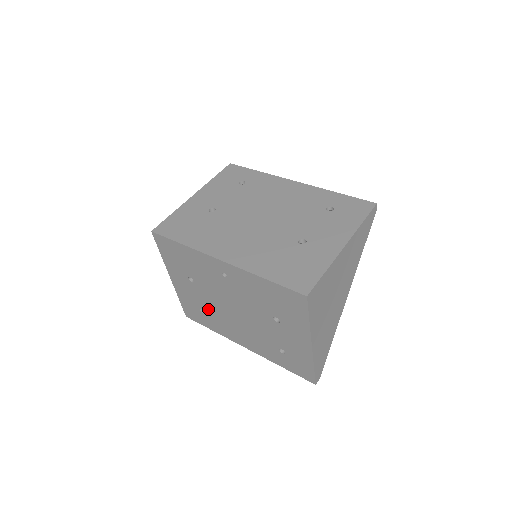
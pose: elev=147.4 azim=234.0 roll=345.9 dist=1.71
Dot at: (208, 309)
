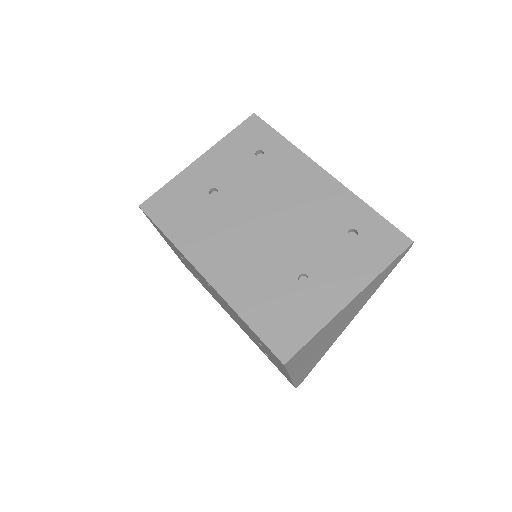
Dot at: occluded
